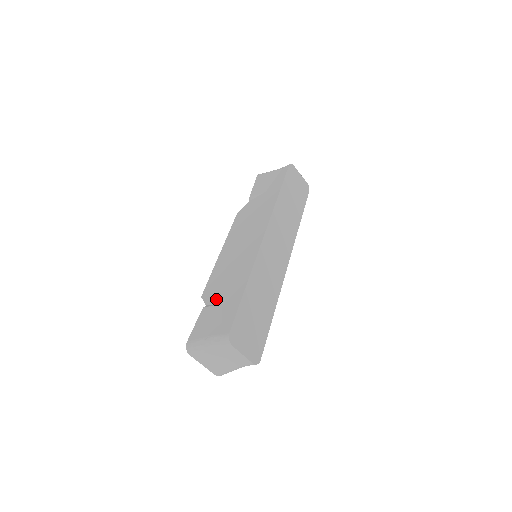
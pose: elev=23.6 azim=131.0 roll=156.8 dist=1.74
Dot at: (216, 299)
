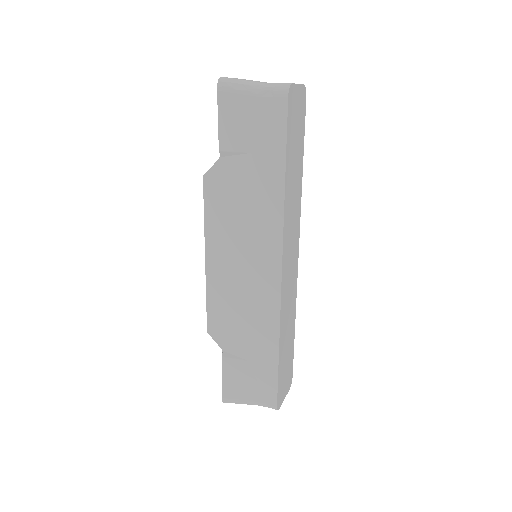
Dot at: (236, 350)
